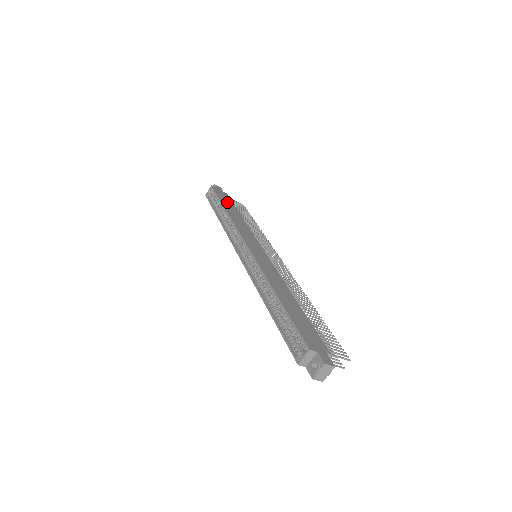
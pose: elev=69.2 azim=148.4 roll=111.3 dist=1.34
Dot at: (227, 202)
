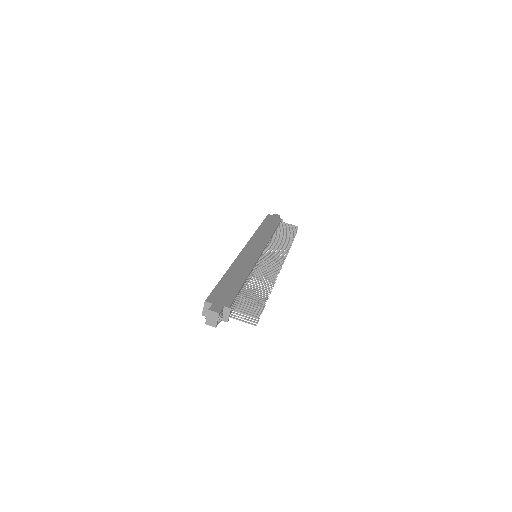
Dot at: (270, 224)
